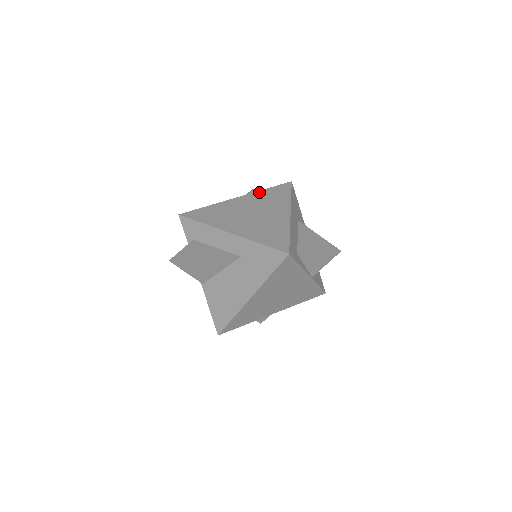
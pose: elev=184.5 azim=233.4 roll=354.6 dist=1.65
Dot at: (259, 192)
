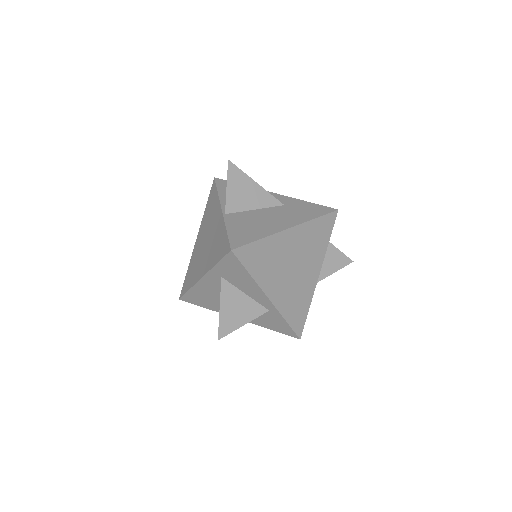
Dot at: occluded
